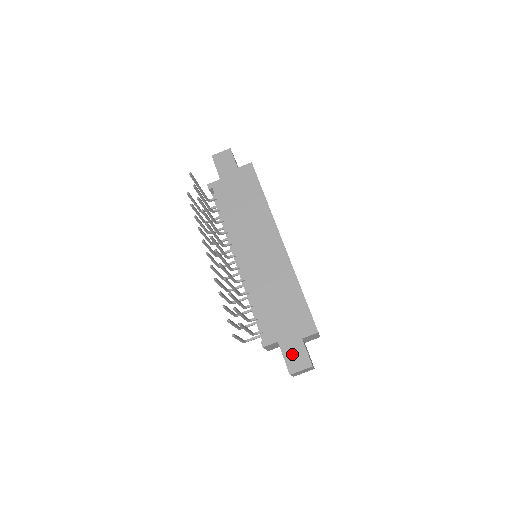
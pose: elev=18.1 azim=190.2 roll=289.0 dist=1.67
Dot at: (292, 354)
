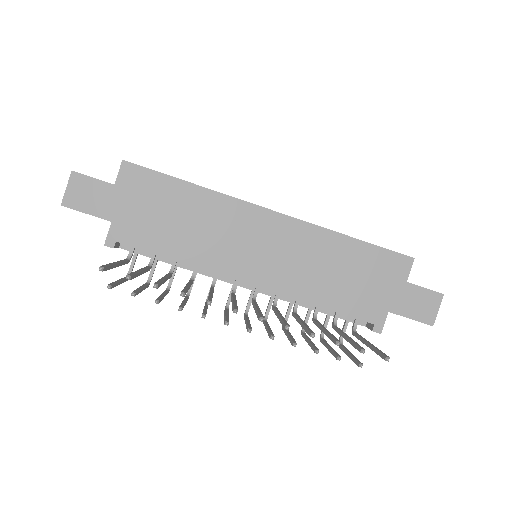
Dot at: (414, 307)
